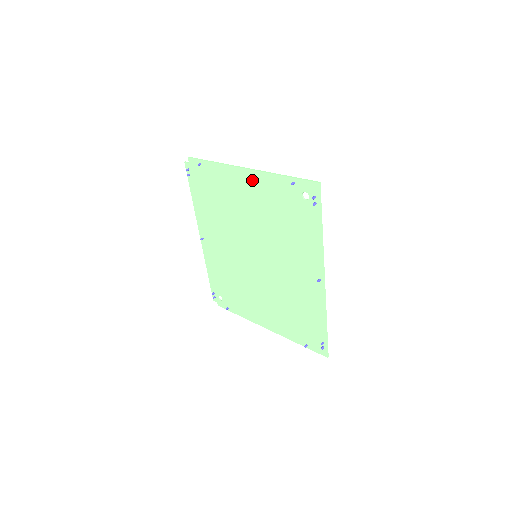
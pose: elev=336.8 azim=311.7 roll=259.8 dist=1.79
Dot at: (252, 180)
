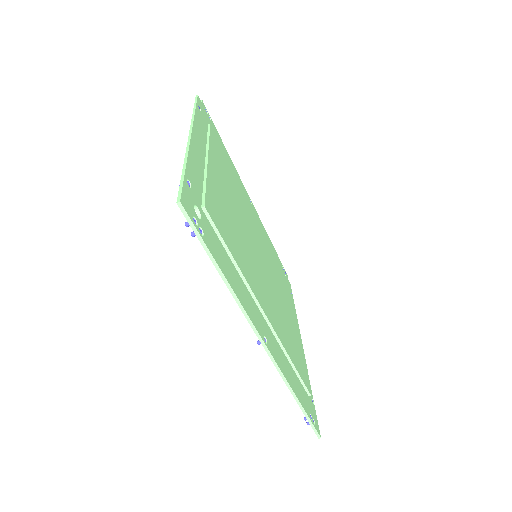
Dot at: occluded
